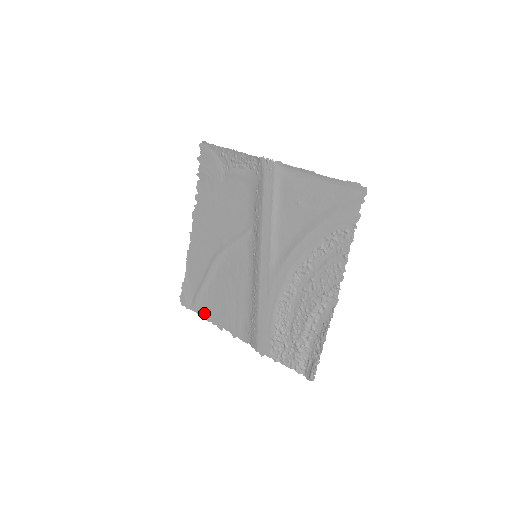
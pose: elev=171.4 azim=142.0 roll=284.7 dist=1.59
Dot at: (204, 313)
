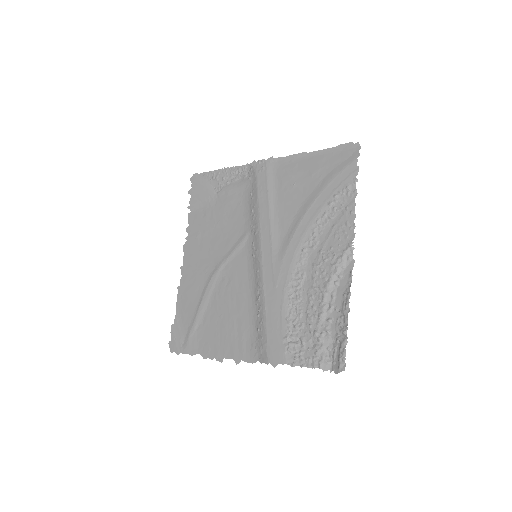
Dot at: (199, 350)
